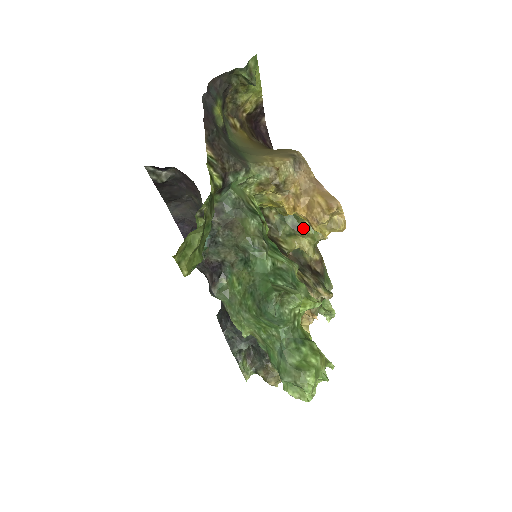
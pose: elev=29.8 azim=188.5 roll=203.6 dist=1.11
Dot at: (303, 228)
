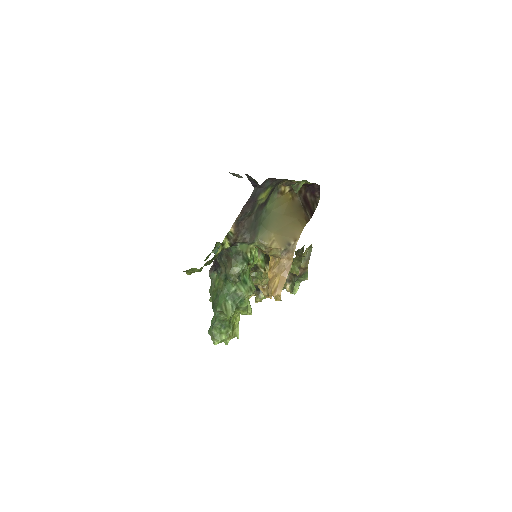
Dot at: occluded
